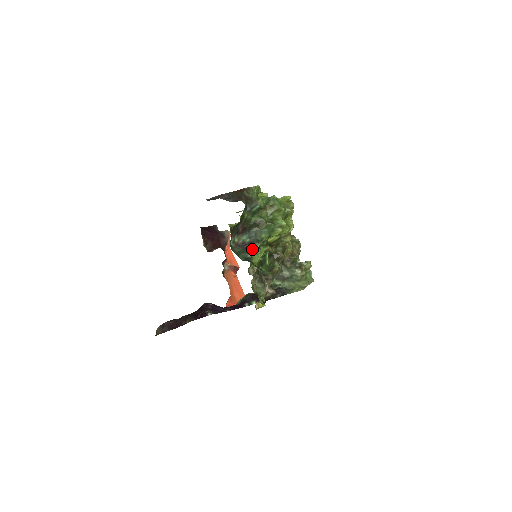
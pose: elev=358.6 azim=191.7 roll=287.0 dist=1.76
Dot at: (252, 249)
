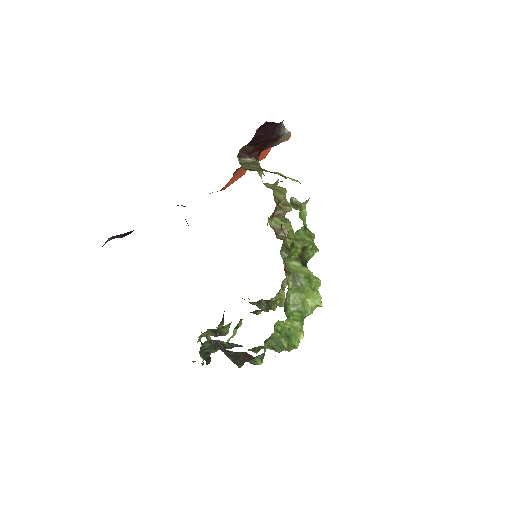
Dot at: occluded
